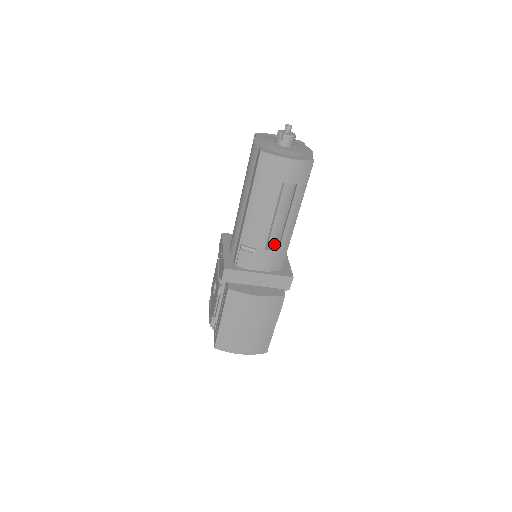
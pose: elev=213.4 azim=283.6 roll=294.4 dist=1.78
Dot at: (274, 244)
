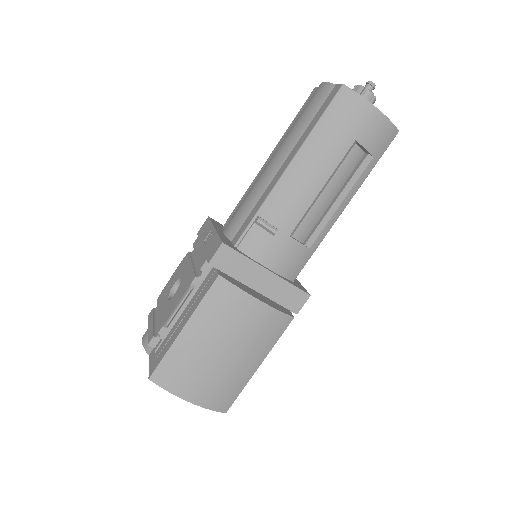
Dot at: (300, 236)
